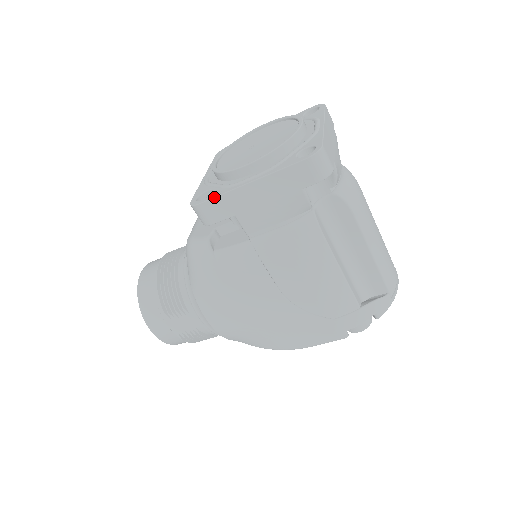
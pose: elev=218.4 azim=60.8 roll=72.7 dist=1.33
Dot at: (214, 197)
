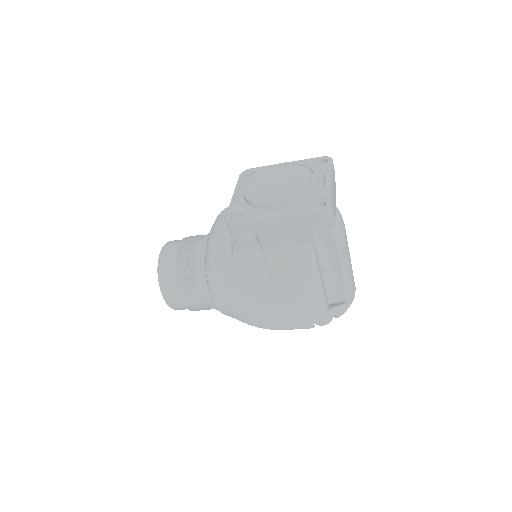
Dot at: (246, 221)
